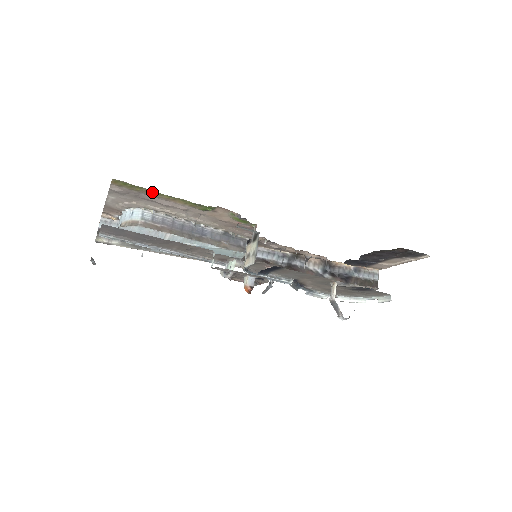
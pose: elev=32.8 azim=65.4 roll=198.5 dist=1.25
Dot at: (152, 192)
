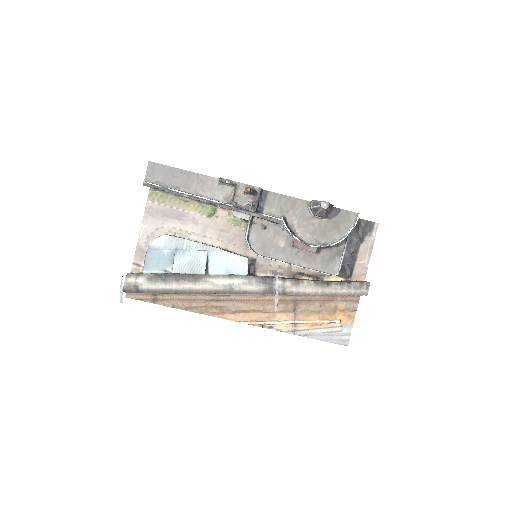
Dot at: (174, 200)
